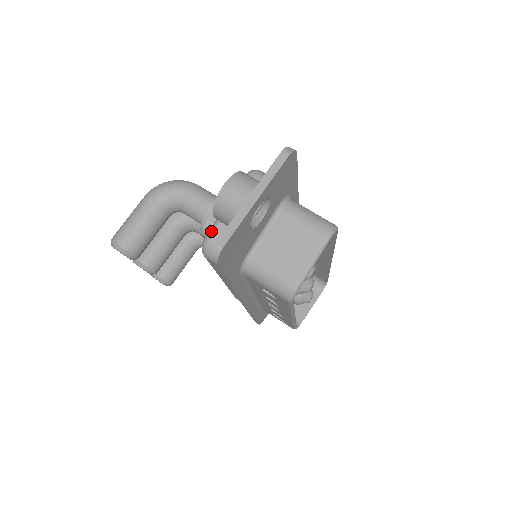
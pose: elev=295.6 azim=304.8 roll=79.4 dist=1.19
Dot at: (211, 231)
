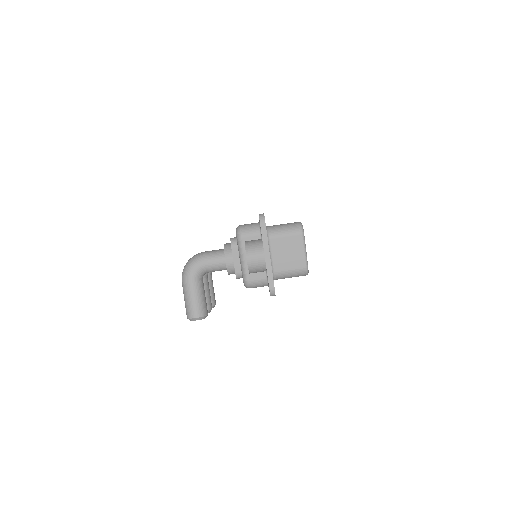
Dot at: (245, 276)
